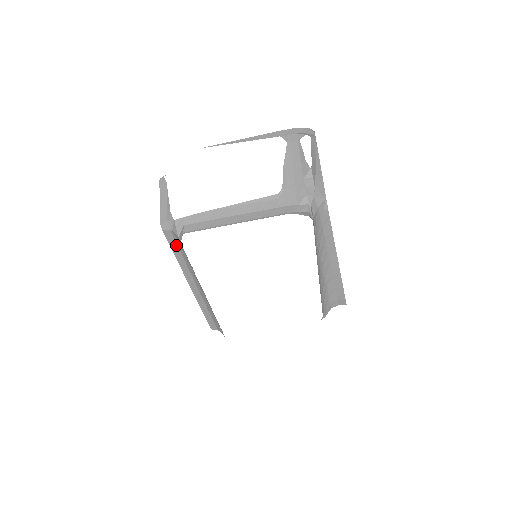
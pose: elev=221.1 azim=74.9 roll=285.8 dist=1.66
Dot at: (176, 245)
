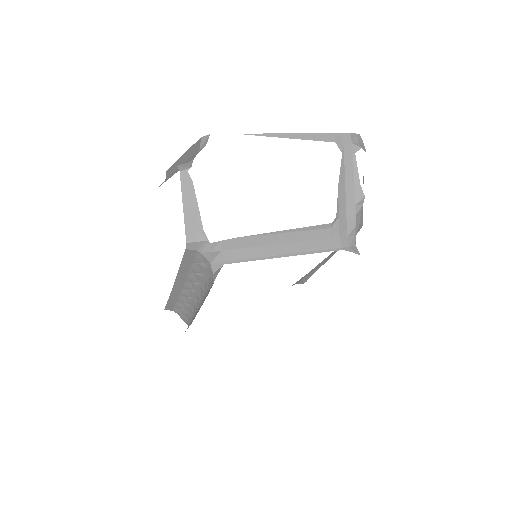
Dot at: (191, 261)
